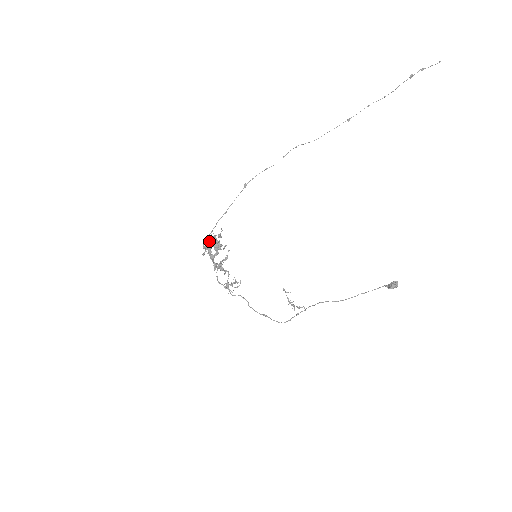
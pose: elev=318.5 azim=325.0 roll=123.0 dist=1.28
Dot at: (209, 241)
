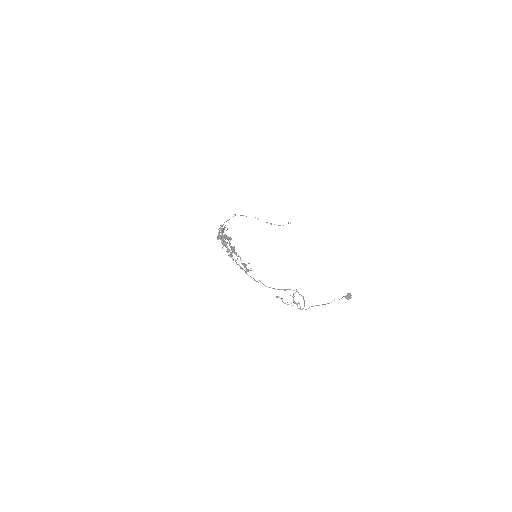
Dot at: occluded
